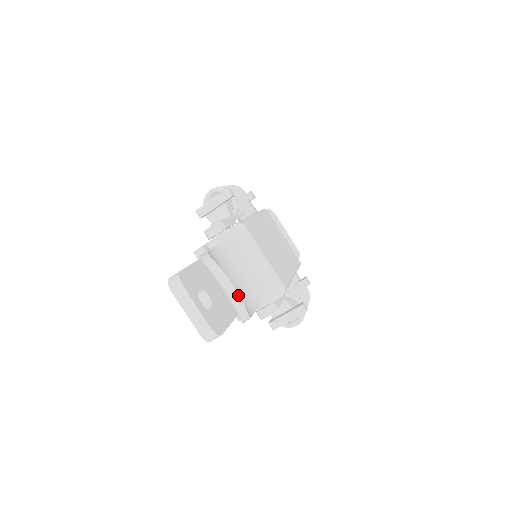
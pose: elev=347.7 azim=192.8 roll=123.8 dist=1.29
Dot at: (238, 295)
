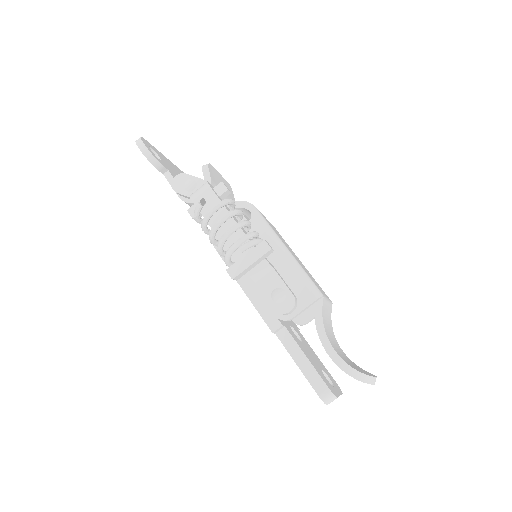
Dot at: occluded
